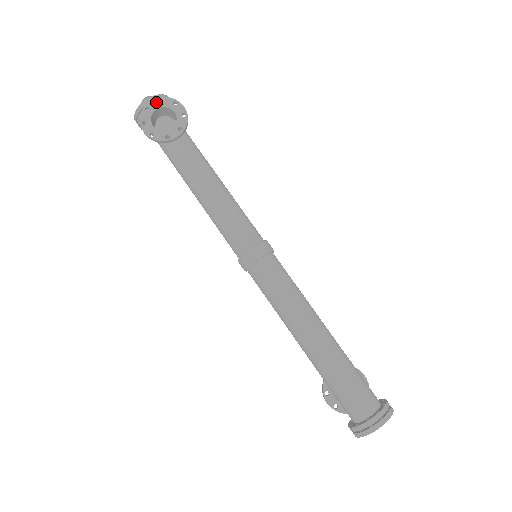
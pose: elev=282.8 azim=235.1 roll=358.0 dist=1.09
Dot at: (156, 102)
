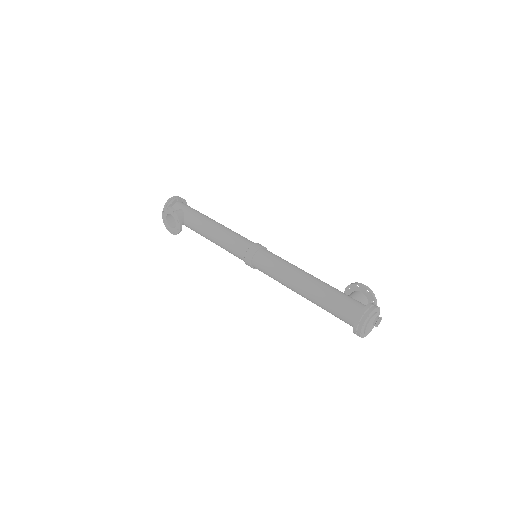
Dot at: (163, 215)
